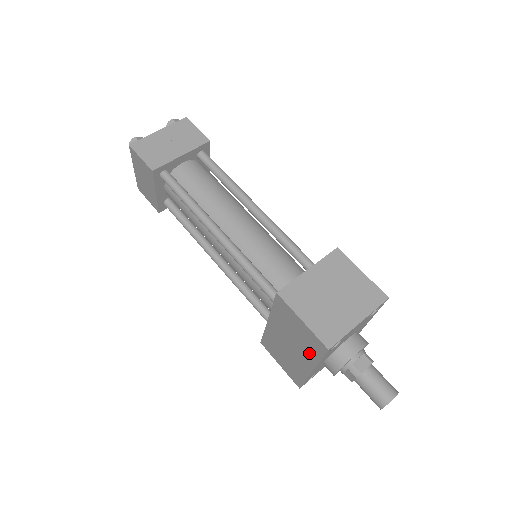
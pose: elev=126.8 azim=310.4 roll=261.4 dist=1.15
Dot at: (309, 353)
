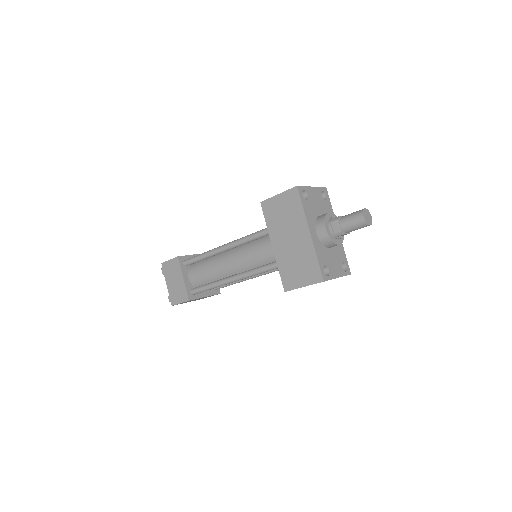
Dot at: (297, 216)
